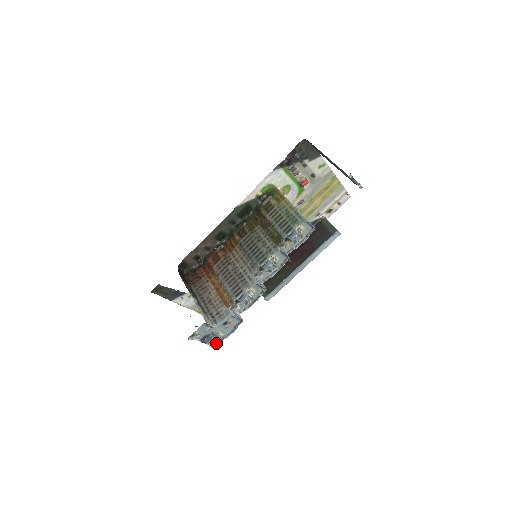
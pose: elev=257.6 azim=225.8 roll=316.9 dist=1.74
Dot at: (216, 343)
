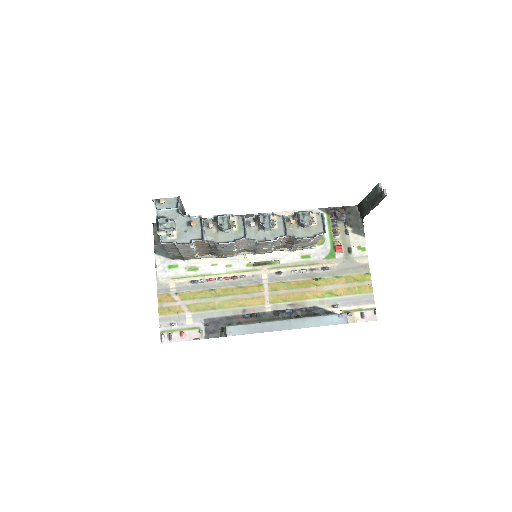
Dot at: (162, 242)
